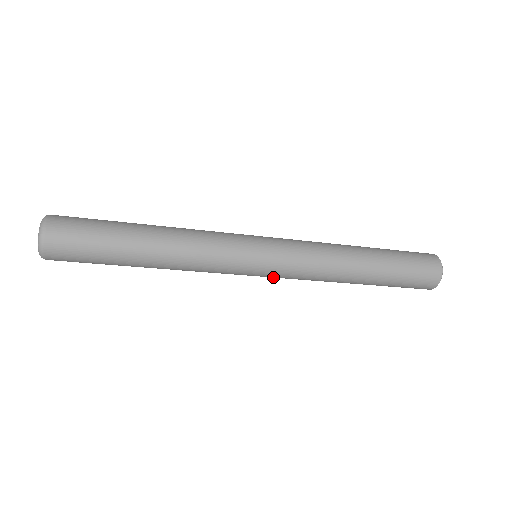
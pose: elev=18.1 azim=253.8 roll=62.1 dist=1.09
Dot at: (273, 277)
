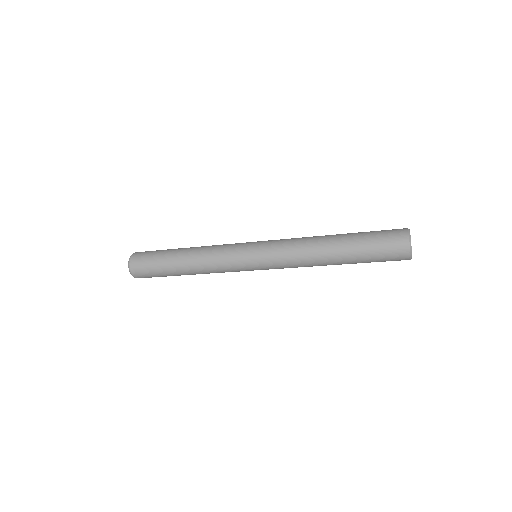
Dot at: occluded
